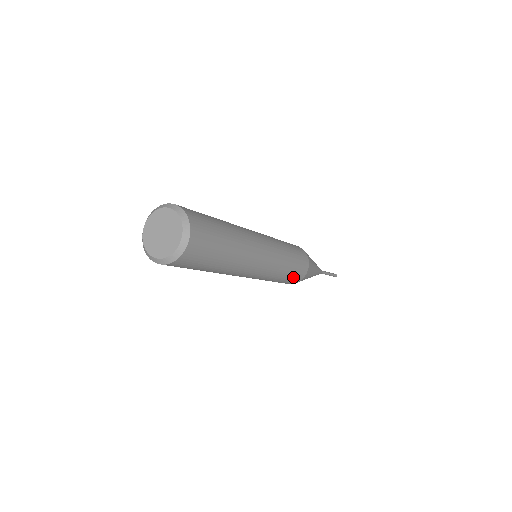
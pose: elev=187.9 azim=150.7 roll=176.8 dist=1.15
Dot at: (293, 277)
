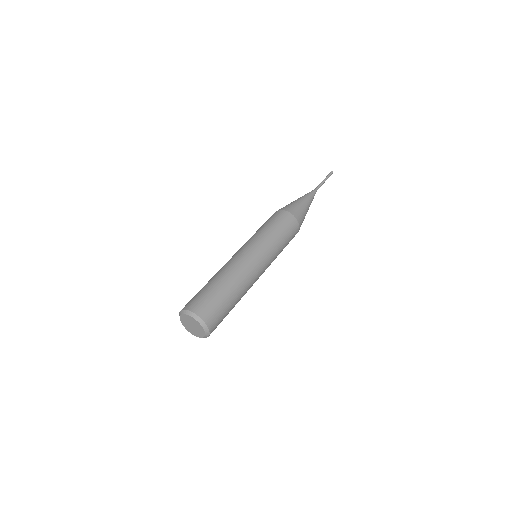
Dot at: occluded
